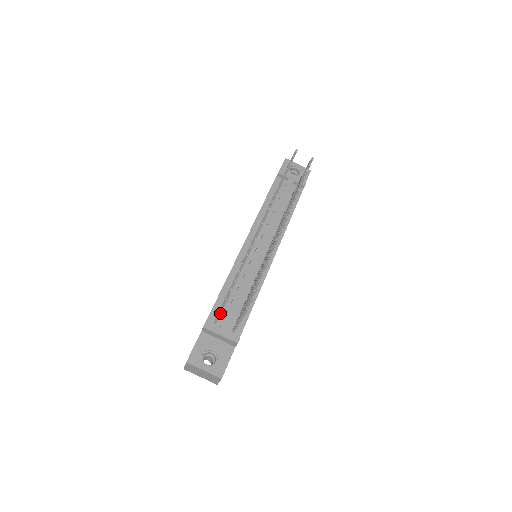
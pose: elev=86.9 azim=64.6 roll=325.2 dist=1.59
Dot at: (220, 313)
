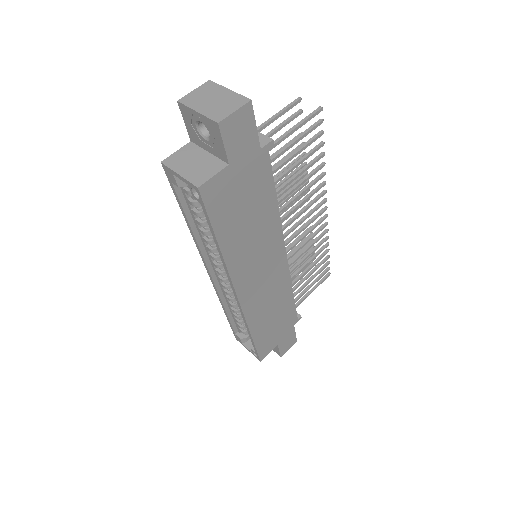
Dot at: (269, 121)
